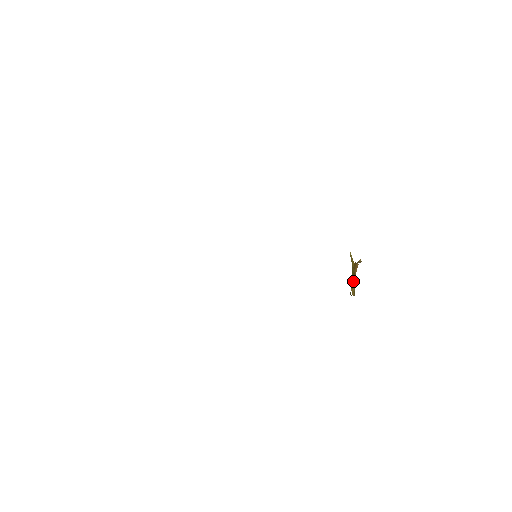
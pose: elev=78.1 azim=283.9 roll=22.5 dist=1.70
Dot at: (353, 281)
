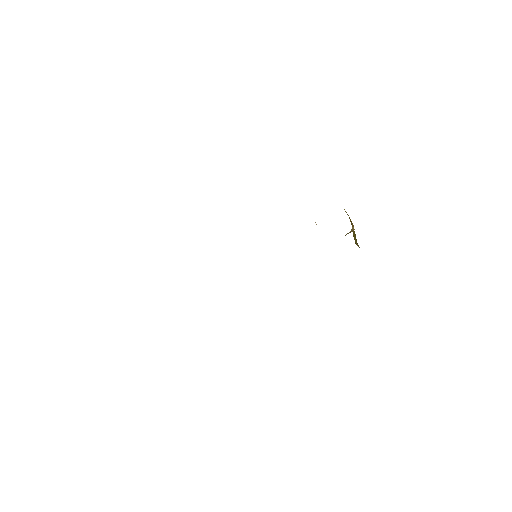
Dot at: (355, 236)
